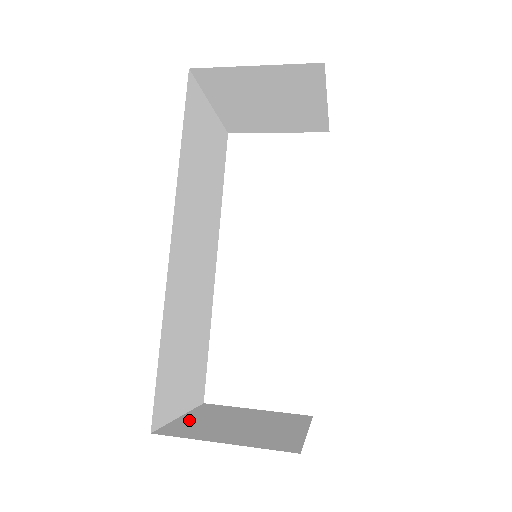
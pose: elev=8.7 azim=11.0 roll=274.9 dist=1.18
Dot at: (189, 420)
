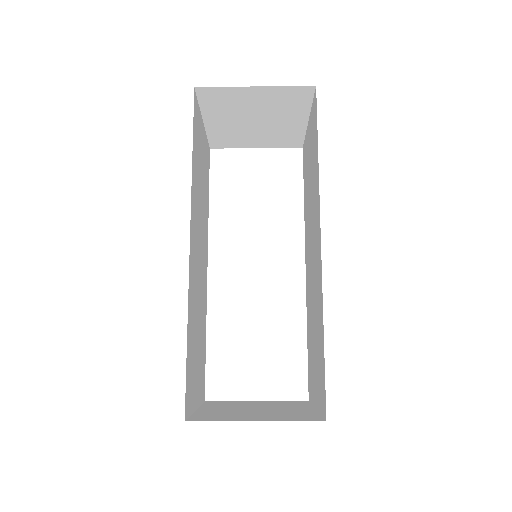
Dot at: (207, 411)
